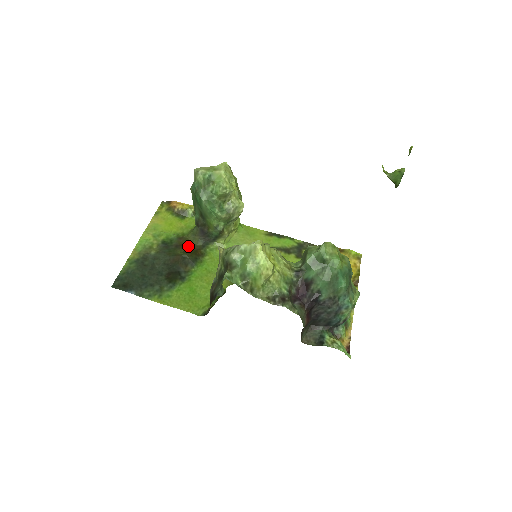
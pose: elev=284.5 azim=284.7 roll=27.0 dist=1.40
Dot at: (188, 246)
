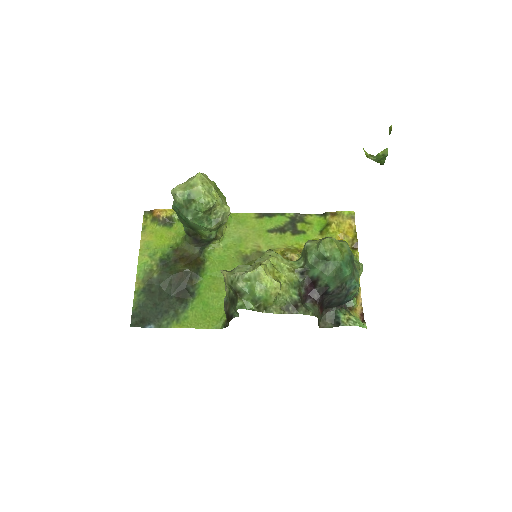
Dot at: (186, 257)
